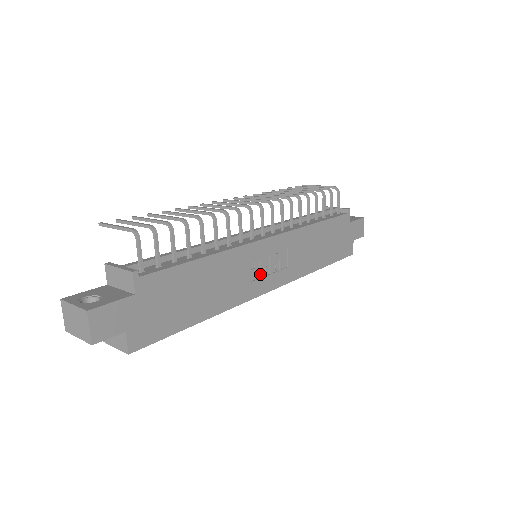
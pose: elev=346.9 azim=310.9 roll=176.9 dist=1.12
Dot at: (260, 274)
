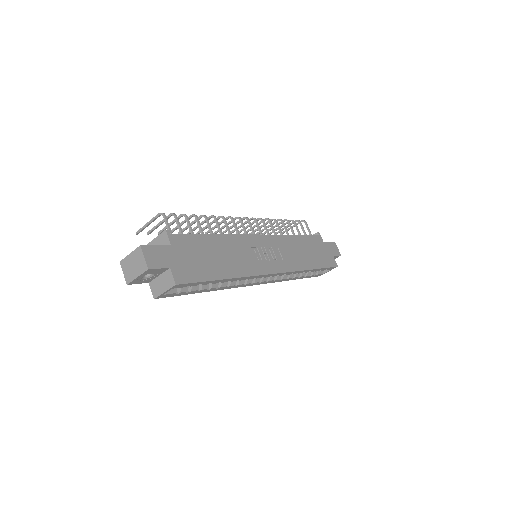
Dot at: (262, 259)
